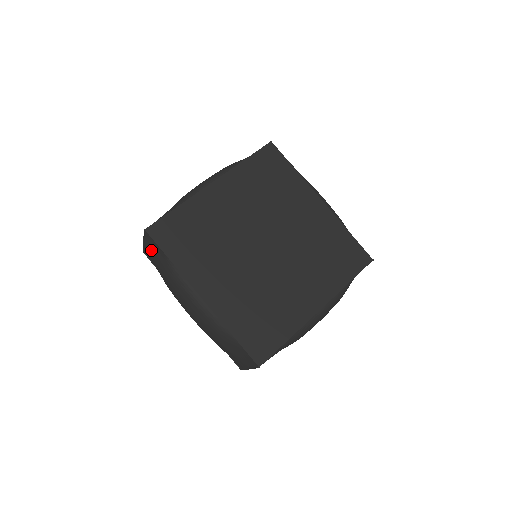
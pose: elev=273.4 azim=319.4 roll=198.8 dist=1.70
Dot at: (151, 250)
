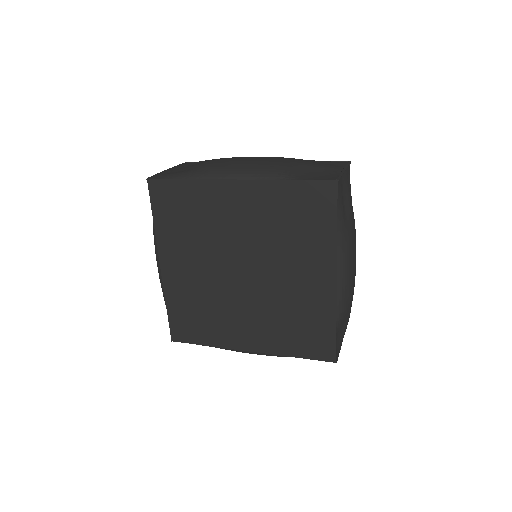
Dot at: occluded
